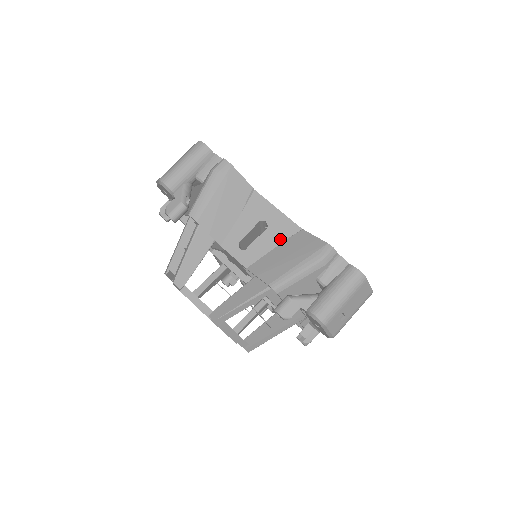
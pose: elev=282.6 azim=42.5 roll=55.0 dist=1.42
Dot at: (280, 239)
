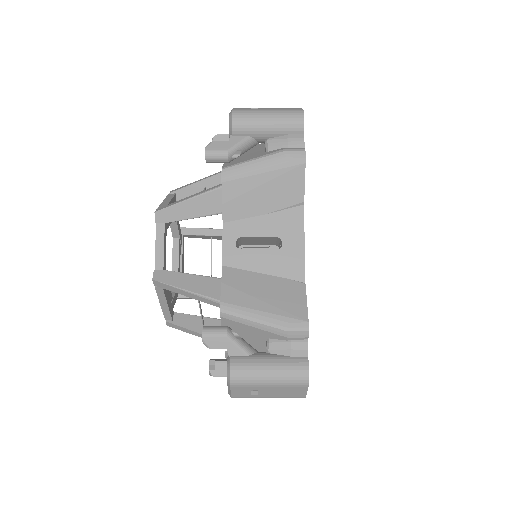
Dot at: (277, 271)
